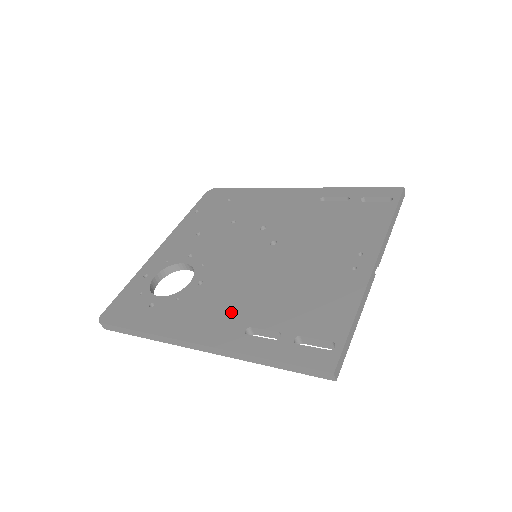
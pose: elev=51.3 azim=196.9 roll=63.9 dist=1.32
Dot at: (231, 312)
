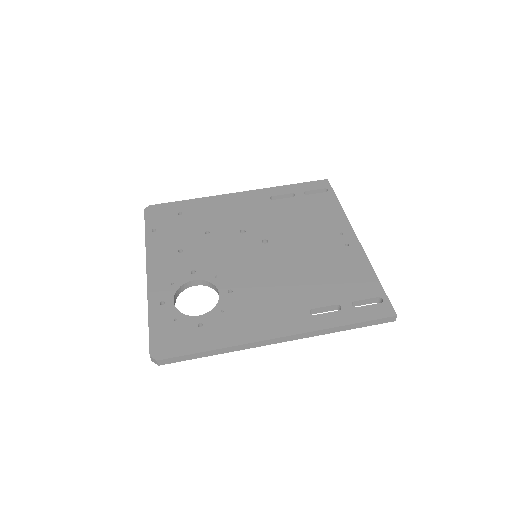
Dot at: (284, 304)
